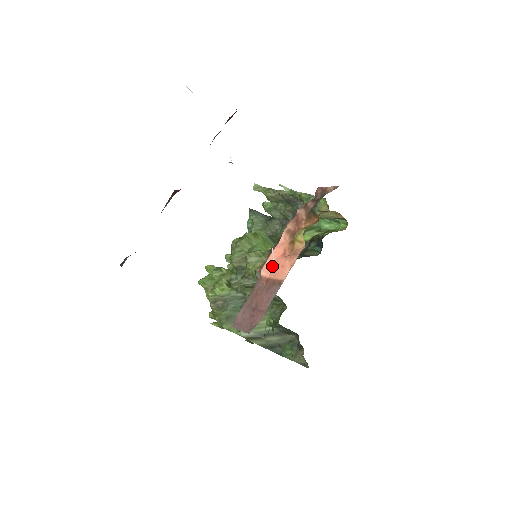
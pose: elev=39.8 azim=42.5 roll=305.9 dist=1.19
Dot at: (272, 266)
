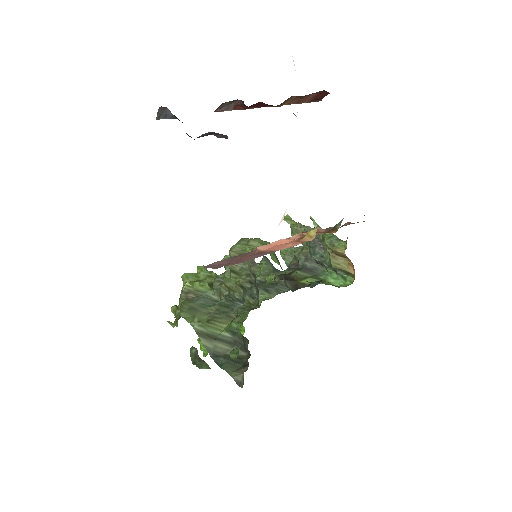
Dot at: (272, 246)
